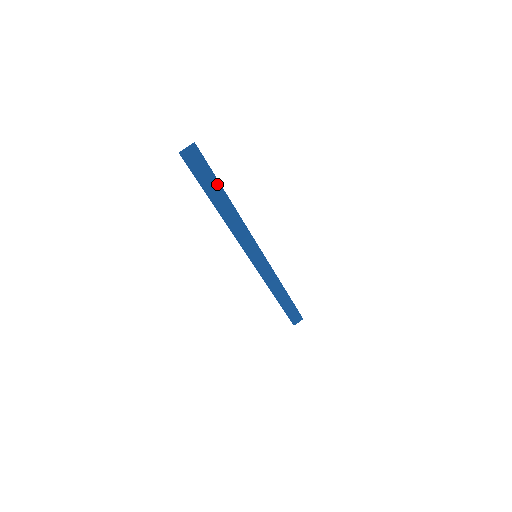
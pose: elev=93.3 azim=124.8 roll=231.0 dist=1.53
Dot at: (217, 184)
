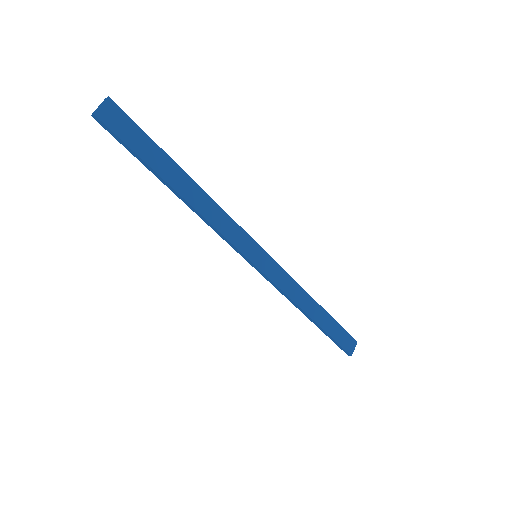
Dot at: (160, 152)
